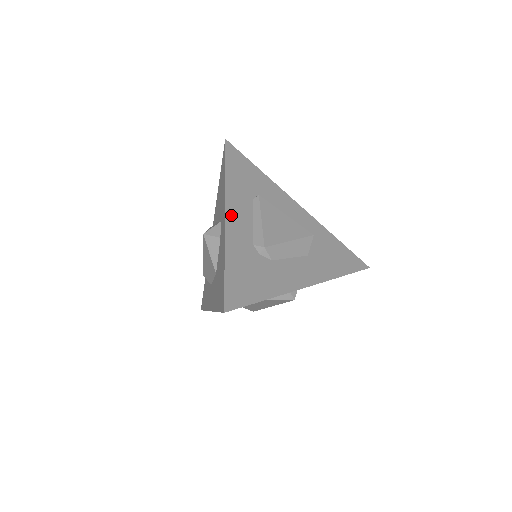
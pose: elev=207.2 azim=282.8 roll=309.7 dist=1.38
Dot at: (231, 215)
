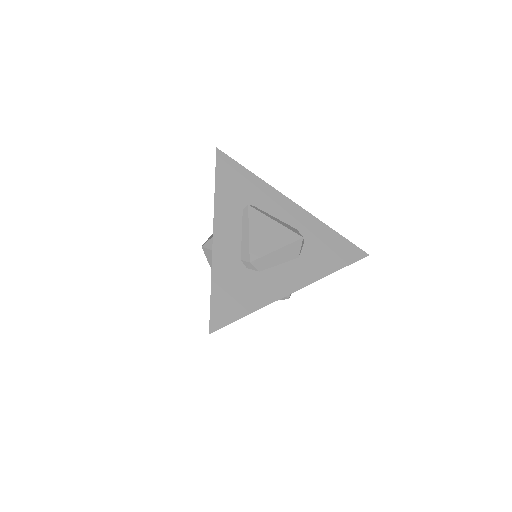
Dot at: (219, 233)
